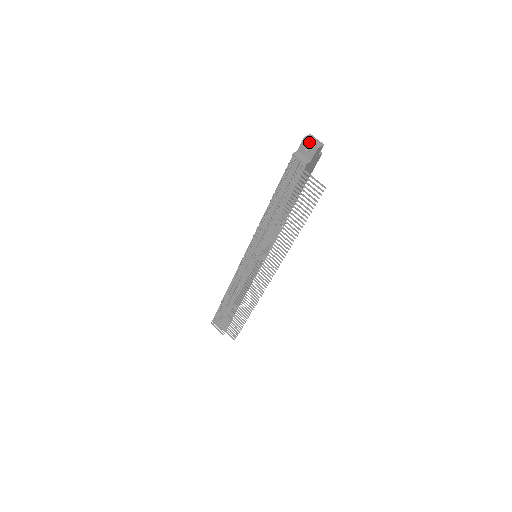
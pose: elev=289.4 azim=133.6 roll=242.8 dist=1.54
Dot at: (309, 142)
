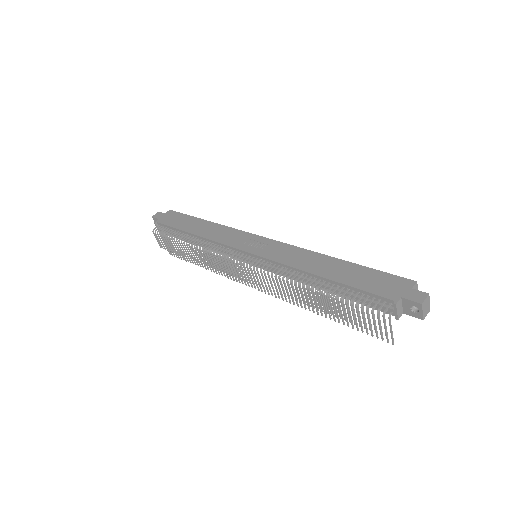
Dot at: (422, 310)
